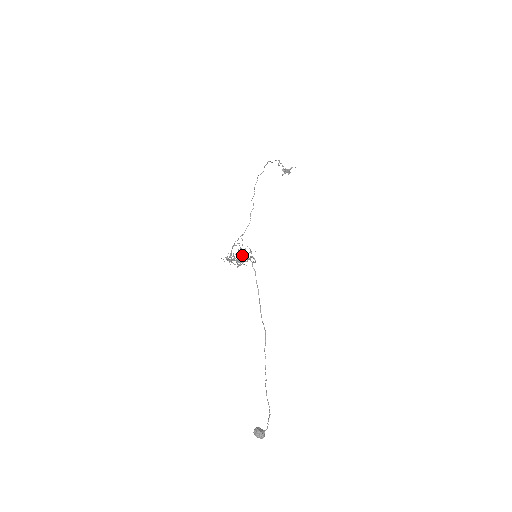
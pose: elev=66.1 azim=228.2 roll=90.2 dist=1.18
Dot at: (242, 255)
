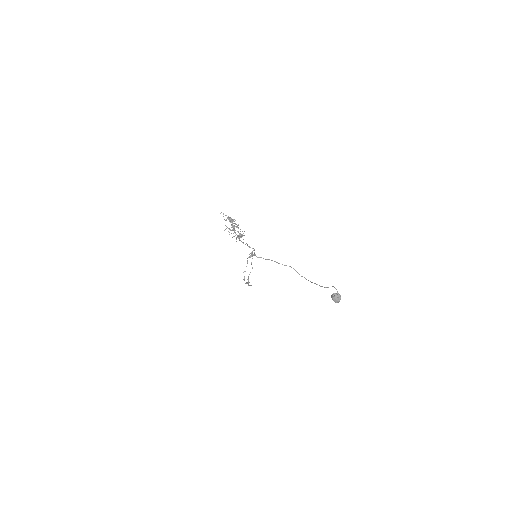
Dot at: (231, 218)
